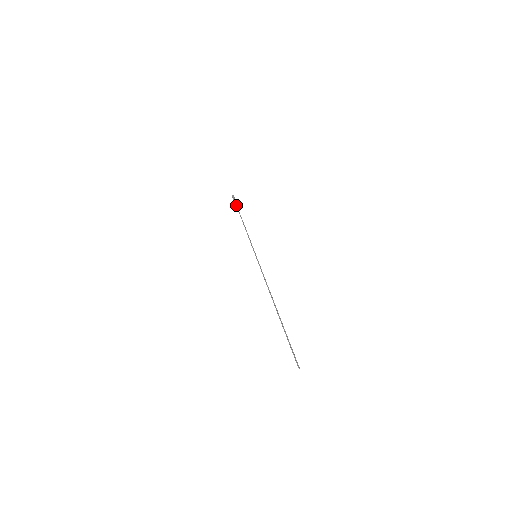
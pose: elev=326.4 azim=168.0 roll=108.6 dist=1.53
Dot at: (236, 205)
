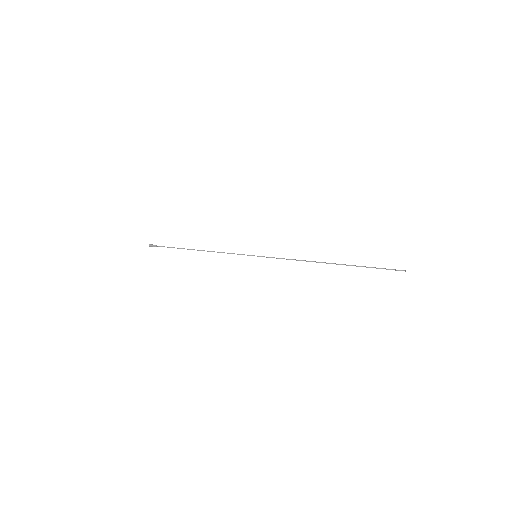
Dot at: occluded
